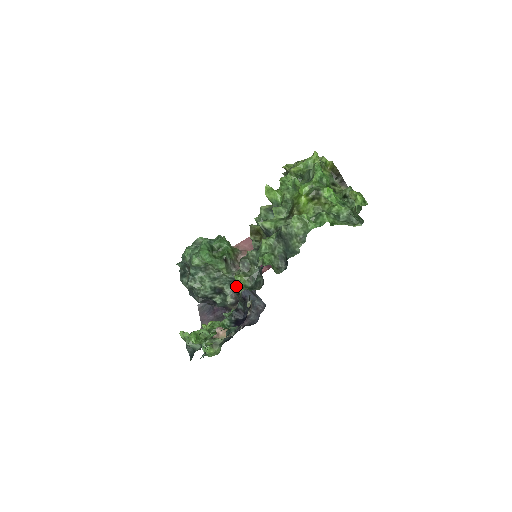
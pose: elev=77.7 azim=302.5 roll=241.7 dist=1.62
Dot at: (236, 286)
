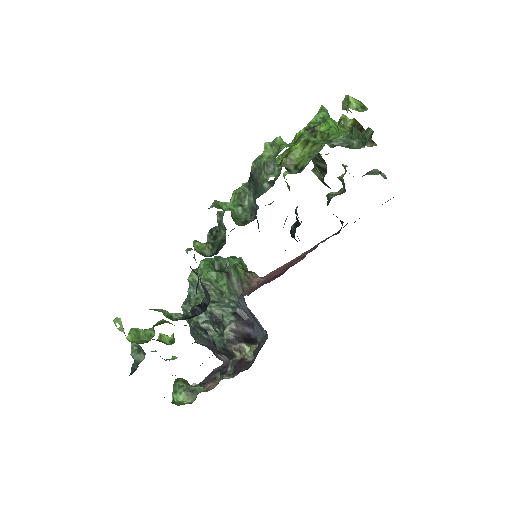
Dot at: occluded
